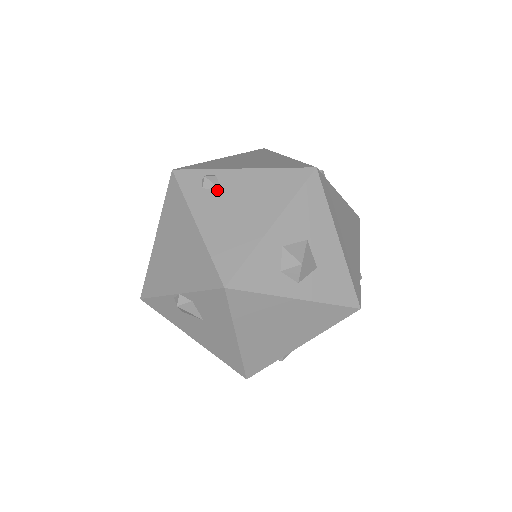
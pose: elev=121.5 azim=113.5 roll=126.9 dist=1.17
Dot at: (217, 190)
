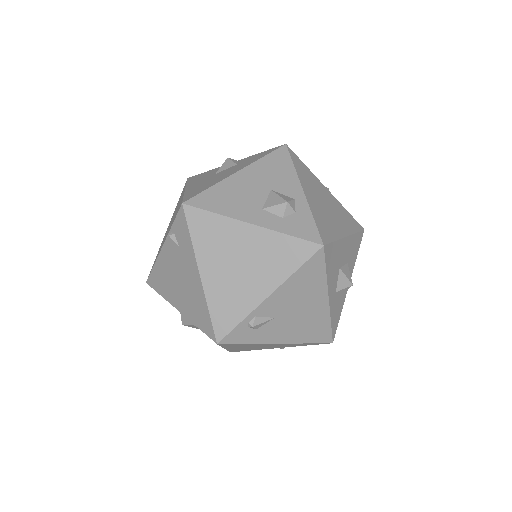
Dot at: (269, 321)
